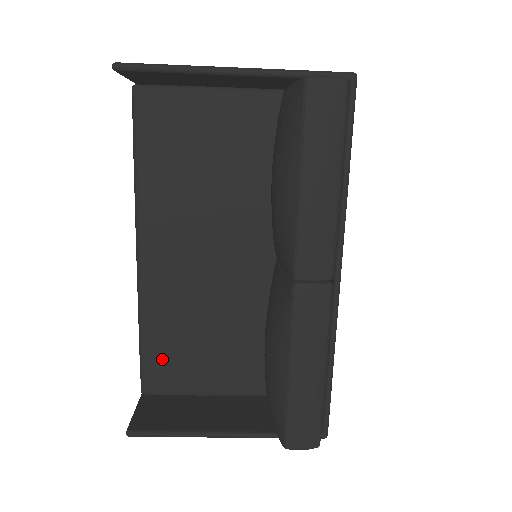
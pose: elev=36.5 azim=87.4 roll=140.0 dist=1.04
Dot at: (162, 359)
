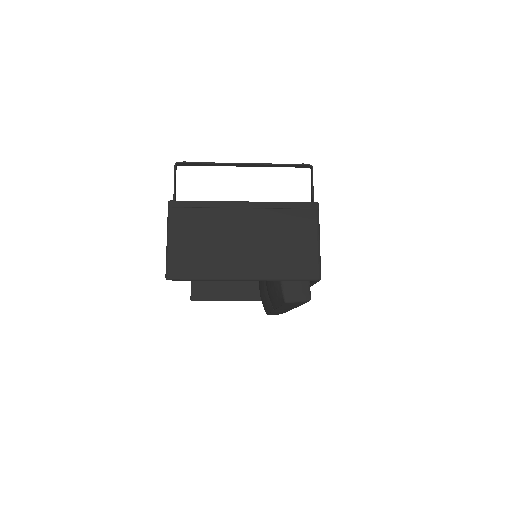
Dot at: occluded
